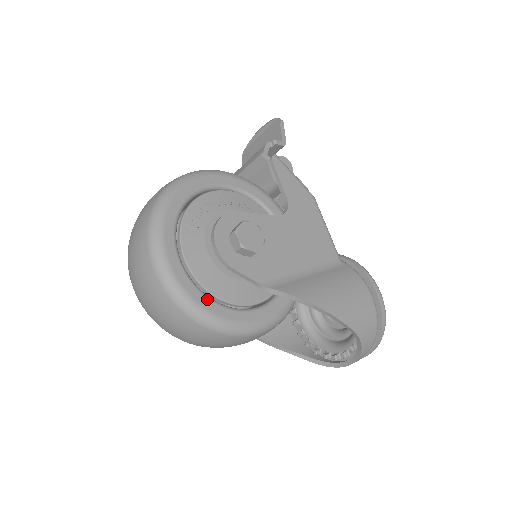
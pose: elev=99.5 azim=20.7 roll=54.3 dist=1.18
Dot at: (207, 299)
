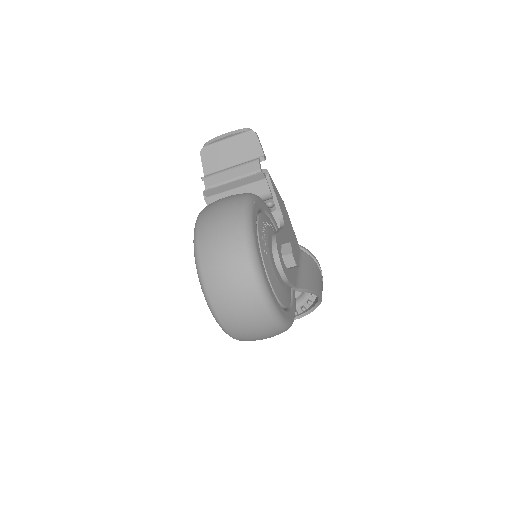
Dot at: (283, 310)
